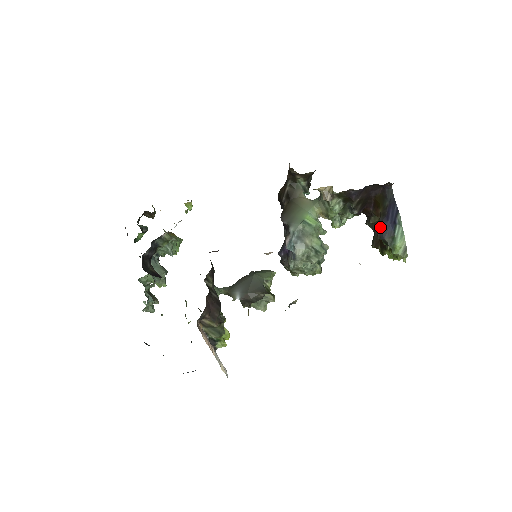
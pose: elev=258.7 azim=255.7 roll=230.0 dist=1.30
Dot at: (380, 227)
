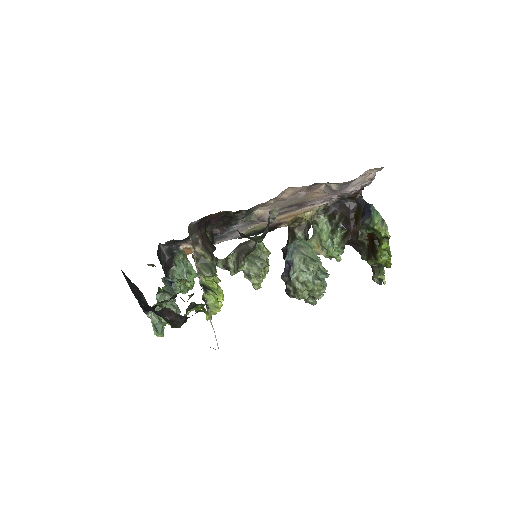
Dot at: (360, 221)
